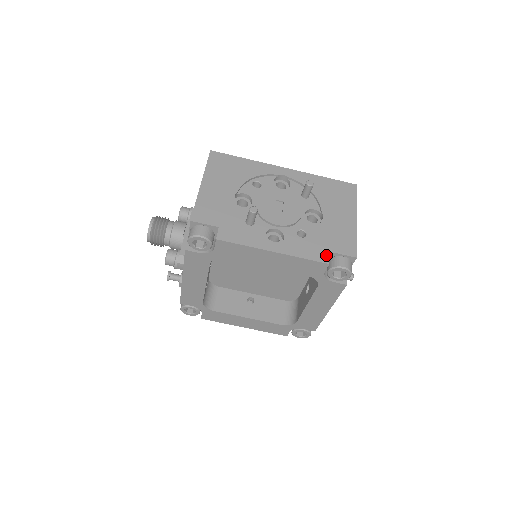
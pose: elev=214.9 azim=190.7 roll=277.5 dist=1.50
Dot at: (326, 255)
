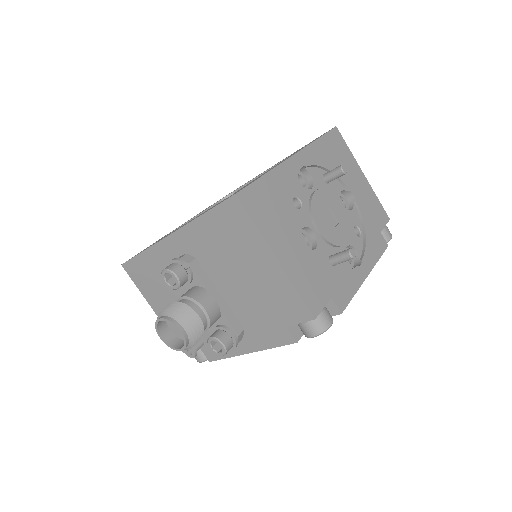
Dot at: (382, 239)
